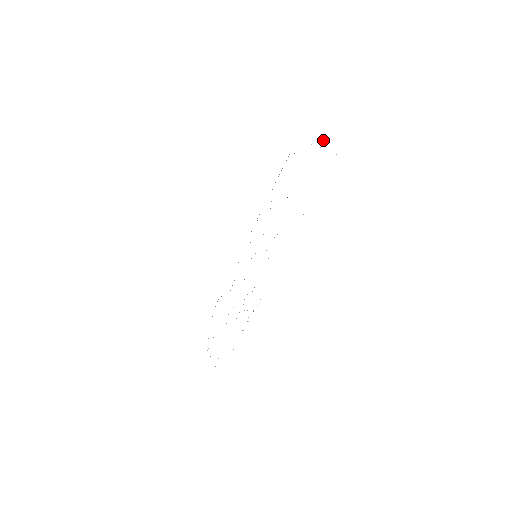
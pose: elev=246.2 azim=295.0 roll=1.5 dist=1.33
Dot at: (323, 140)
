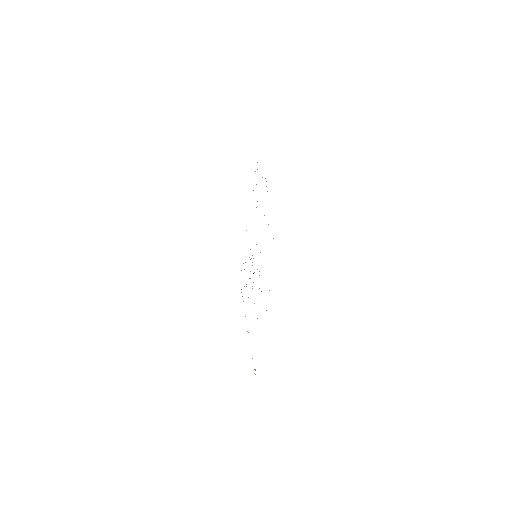
Dot at: occluded
